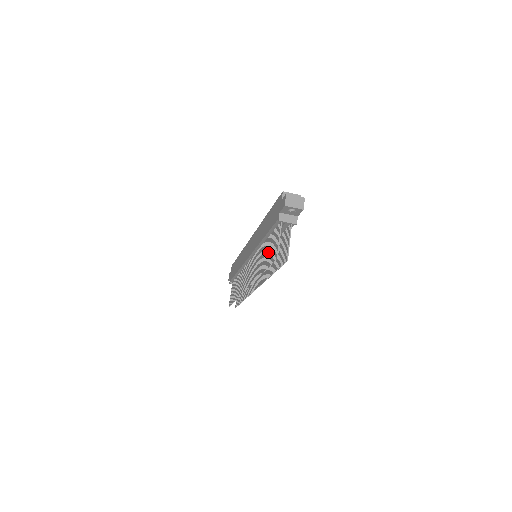
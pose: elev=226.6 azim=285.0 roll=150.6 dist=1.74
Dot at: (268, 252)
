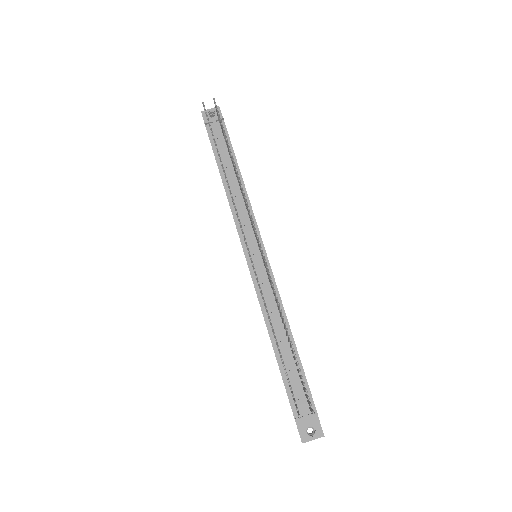
Dot at: occluded
